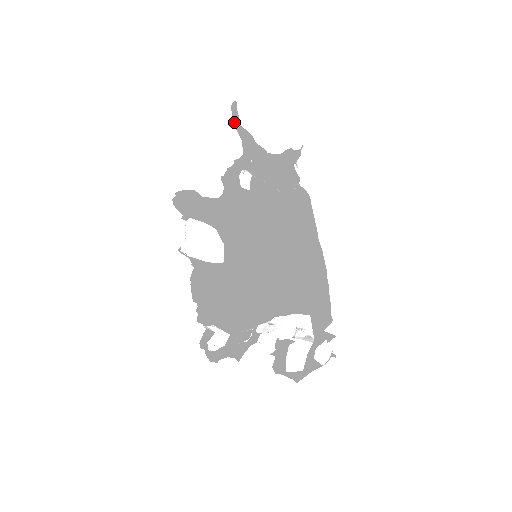
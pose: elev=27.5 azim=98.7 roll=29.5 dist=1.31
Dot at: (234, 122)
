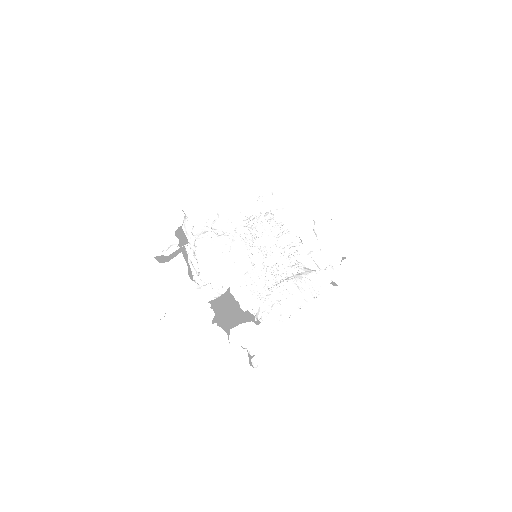
Dot at: (171, 310)
